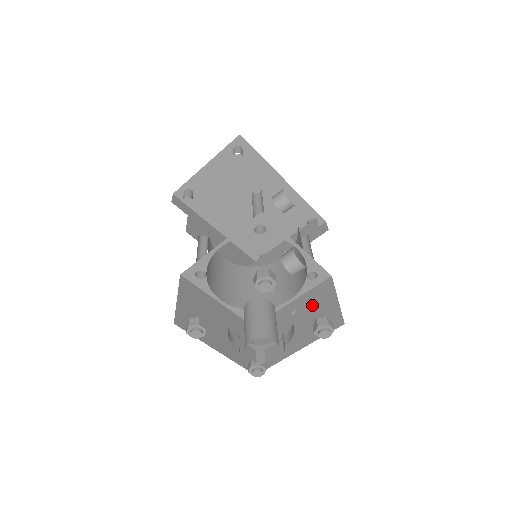
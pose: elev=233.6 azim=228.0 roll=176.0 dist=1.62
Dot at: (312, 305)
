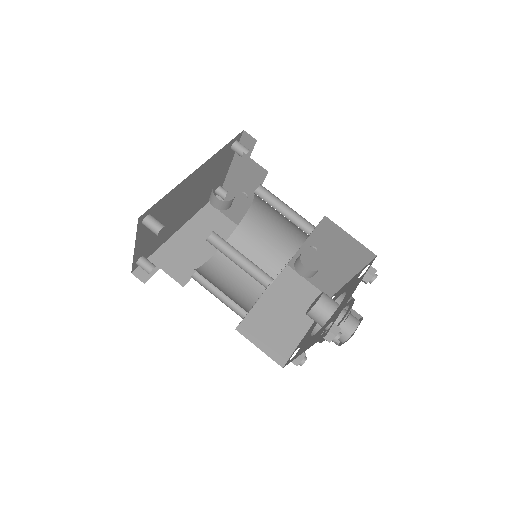
Dot at: (329, 244)
